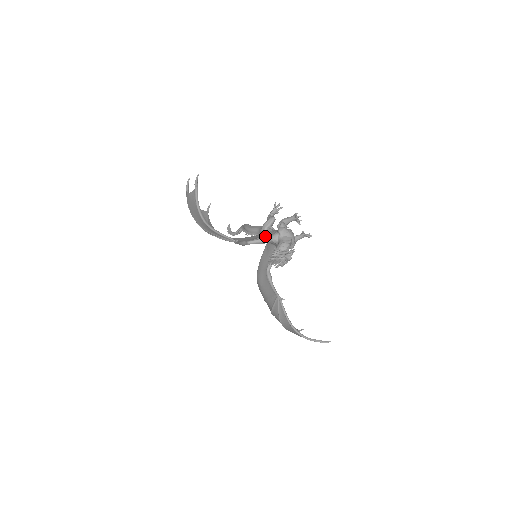
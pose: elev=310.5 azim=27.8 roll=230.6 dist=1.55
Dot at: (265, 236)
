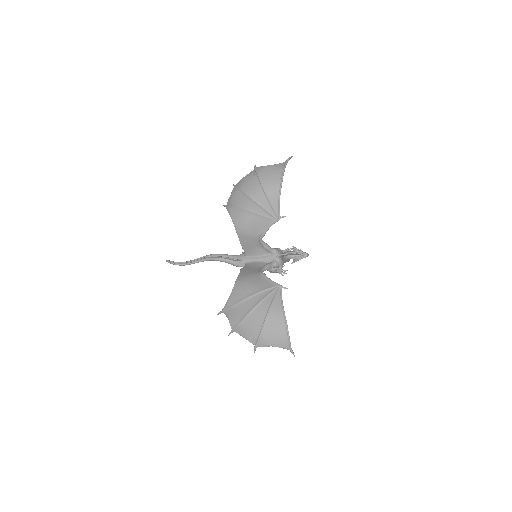
Dot at: (258, 252)
